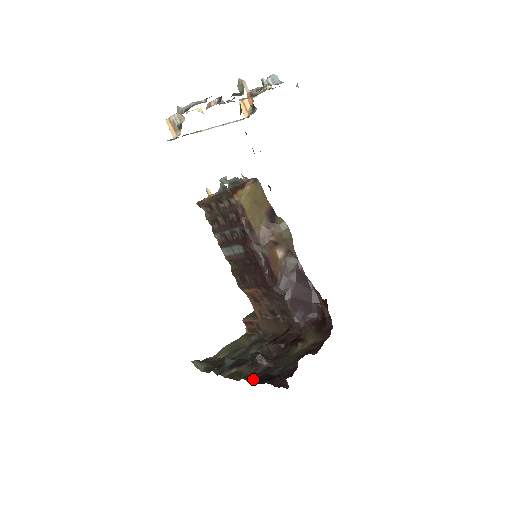
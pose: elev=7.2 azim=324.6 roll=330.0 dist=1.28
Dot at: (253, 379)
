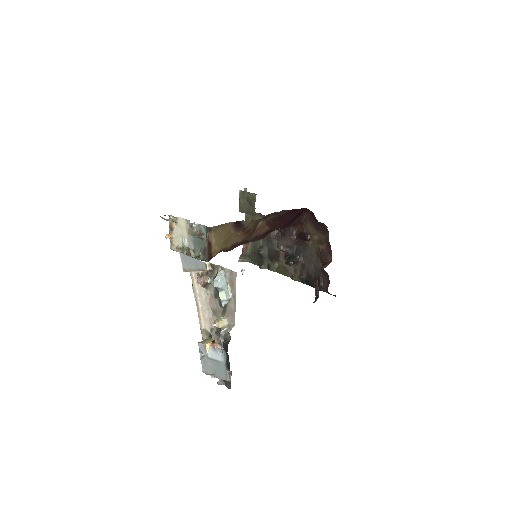
Dot at: (302, 282)
